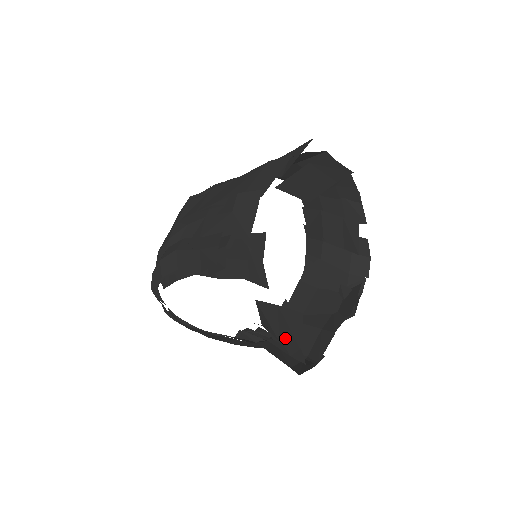
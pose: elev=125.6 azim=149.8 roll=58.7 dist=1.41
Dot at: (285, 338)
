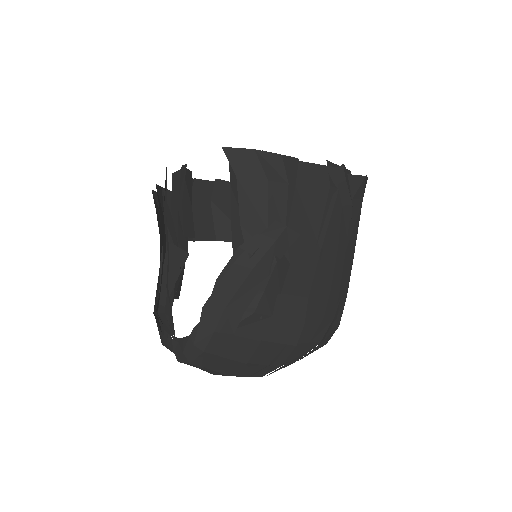
Dot at: occluded
